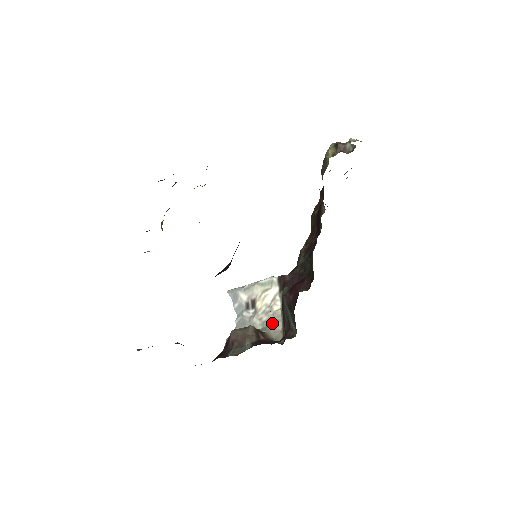
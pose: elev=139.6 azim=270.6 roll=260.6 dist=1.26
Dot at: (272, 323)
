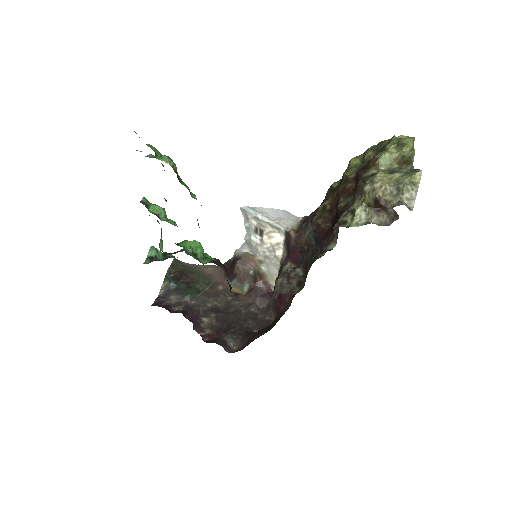
Dot at: (272, 263)
